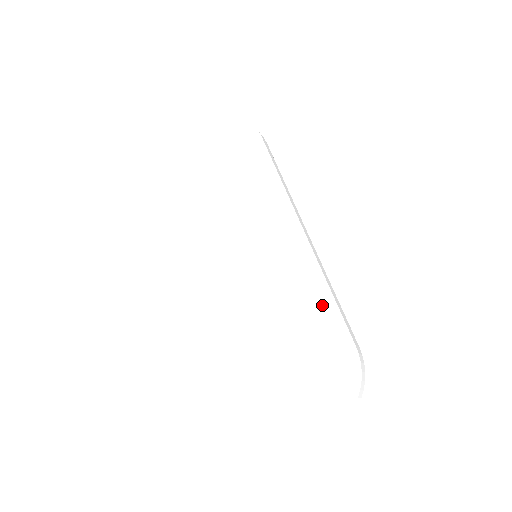
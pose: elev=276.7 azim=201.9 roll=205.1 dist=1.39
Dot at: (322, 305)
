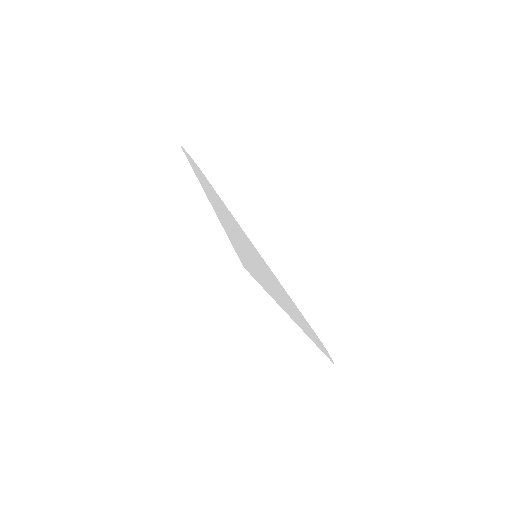
Dot at: (294, 307)
